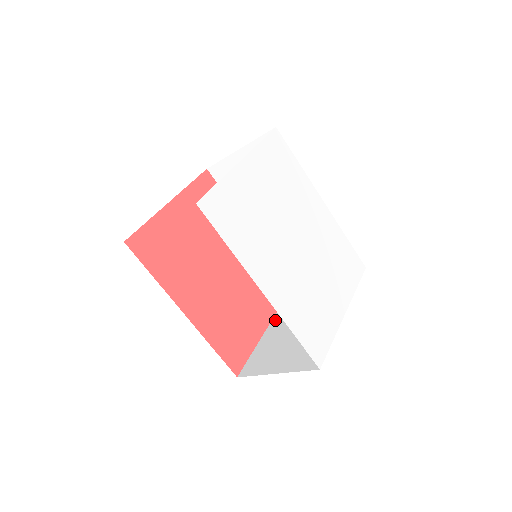
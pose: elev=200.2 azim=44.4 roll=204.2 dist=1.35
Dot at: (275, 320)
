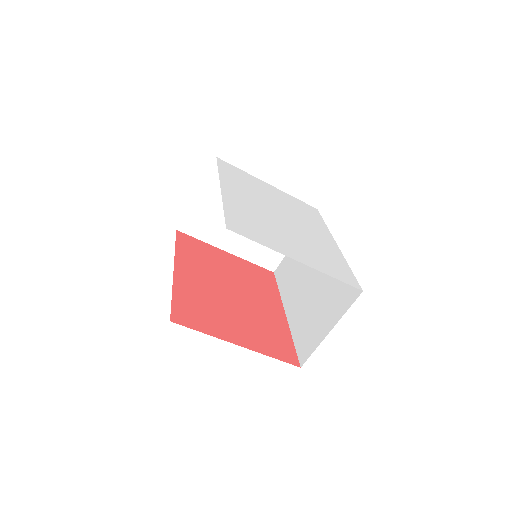
Dot at: occluded
